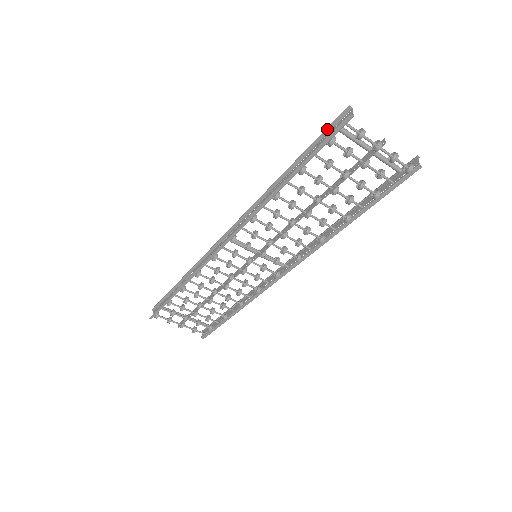
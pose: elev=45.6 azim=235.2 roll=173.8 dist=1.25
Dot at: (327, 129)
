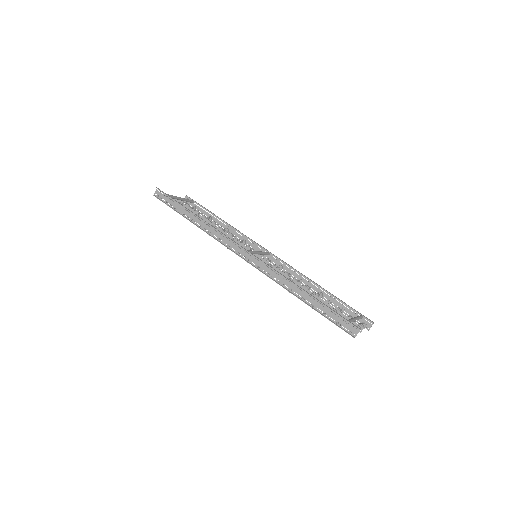
Dot at: (342, 317)
